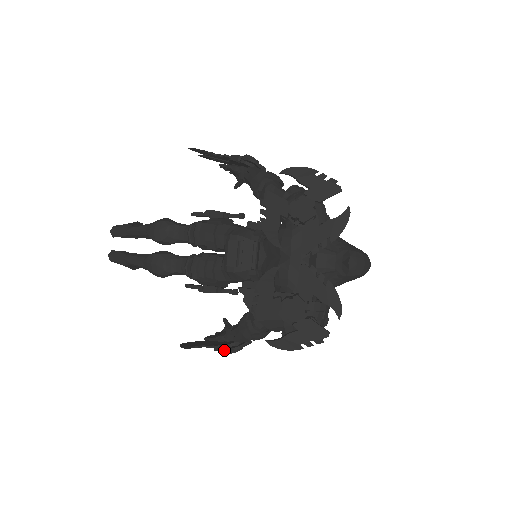
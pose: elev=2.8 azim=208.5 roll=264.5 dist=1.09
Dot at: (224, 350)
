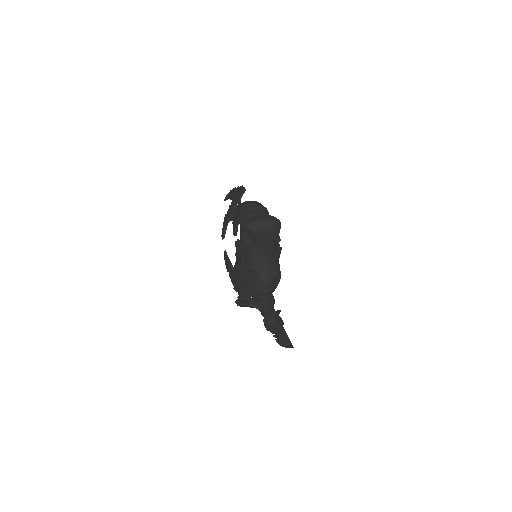
Dot at: (265, 326)
